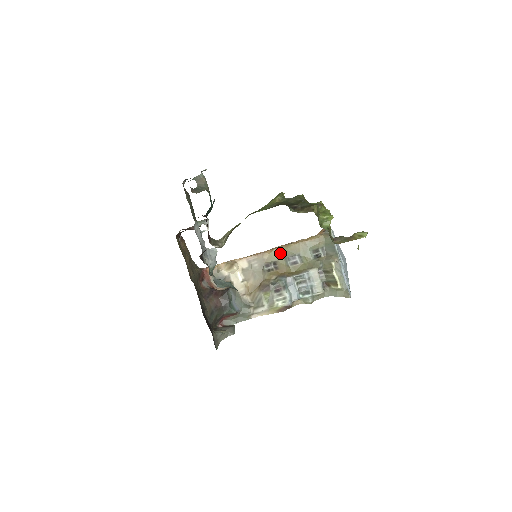
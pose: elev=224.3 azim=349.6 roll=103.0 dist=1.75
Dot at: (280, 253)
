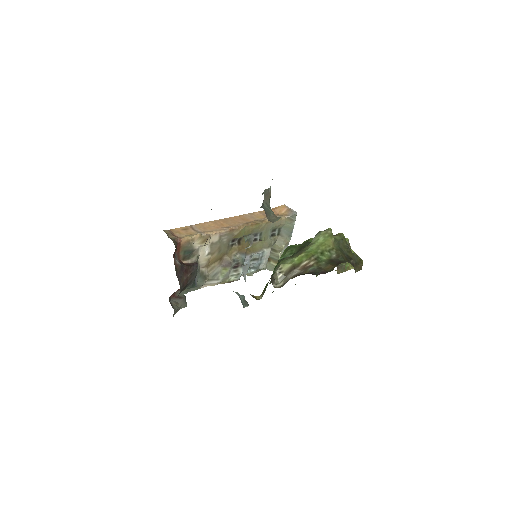
Dot at: (248, 230)
